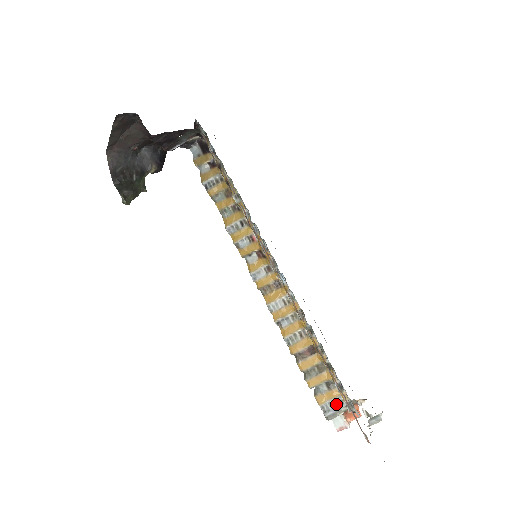
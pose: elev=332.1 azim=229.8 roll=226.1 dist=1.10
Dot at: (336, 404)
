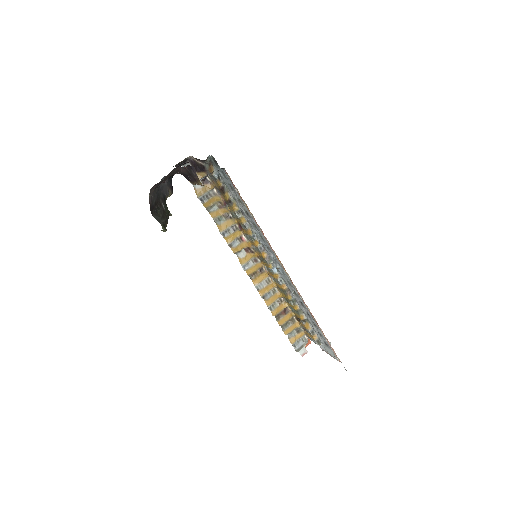
Dot at: (302, 341)
